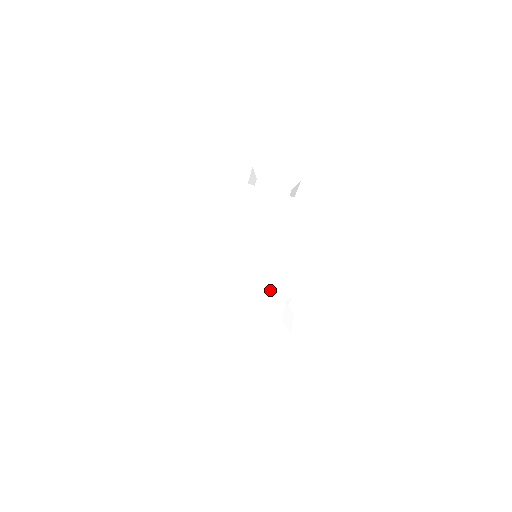
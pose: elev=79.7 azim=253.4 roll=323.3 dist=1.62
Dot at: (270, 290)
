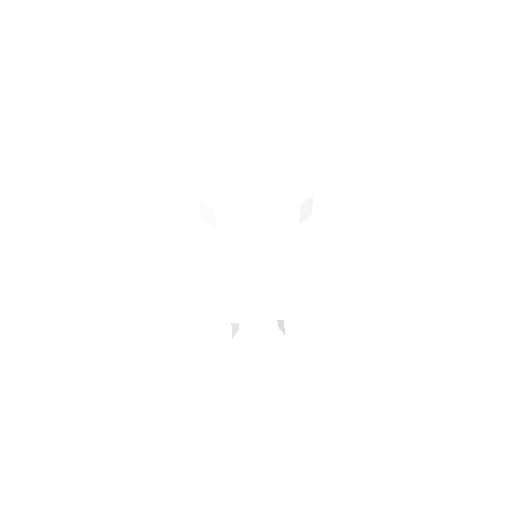
Dot at: occluded
